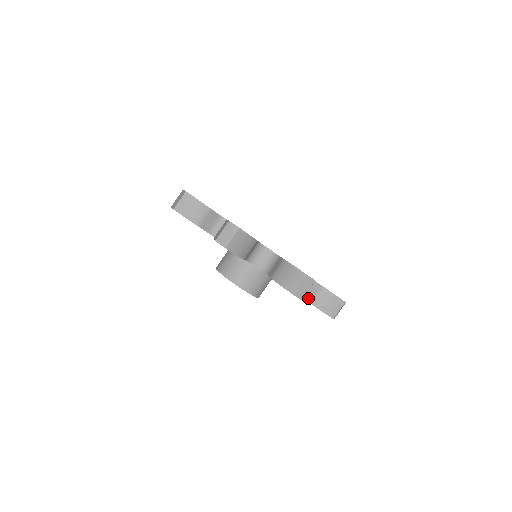
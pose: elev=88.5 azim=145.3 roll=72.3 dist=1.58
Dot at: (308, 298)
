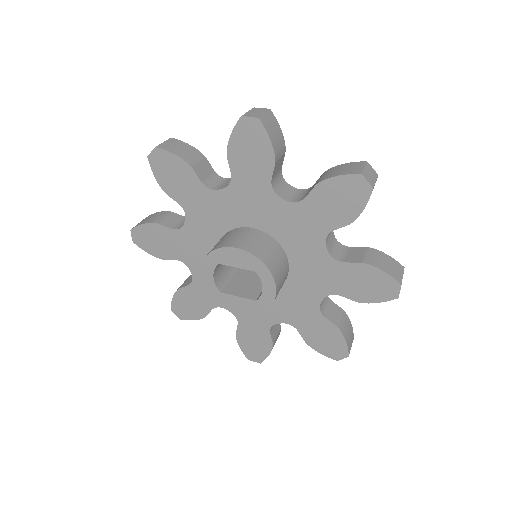
Dot at: (357, 260)
